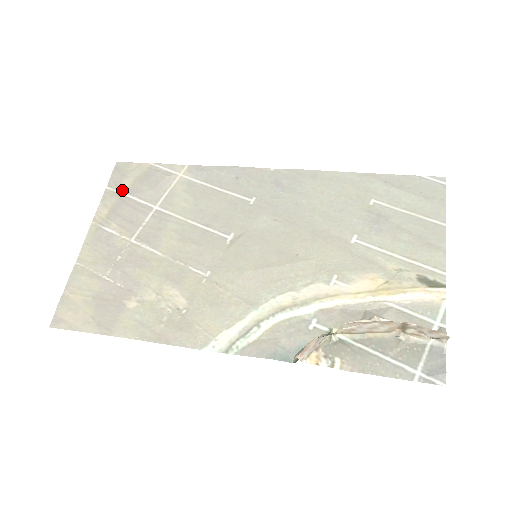
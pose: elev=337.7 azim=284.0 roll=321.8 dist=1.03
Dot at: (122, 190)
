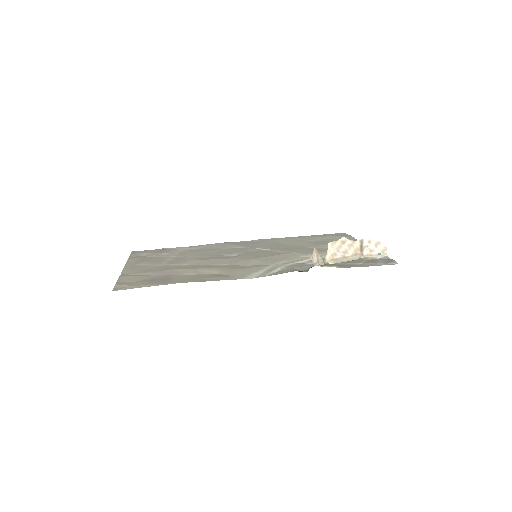
Dot at: (143, 256)
